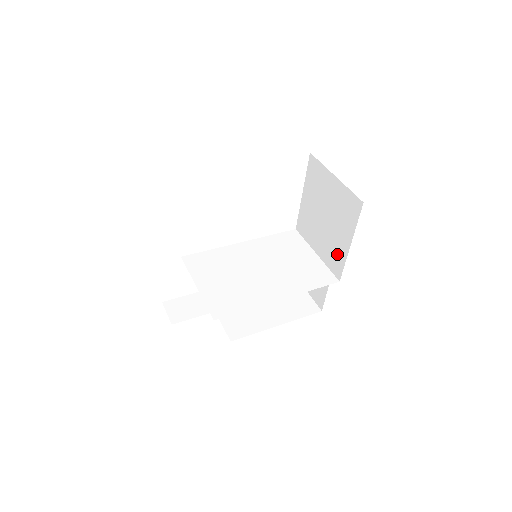
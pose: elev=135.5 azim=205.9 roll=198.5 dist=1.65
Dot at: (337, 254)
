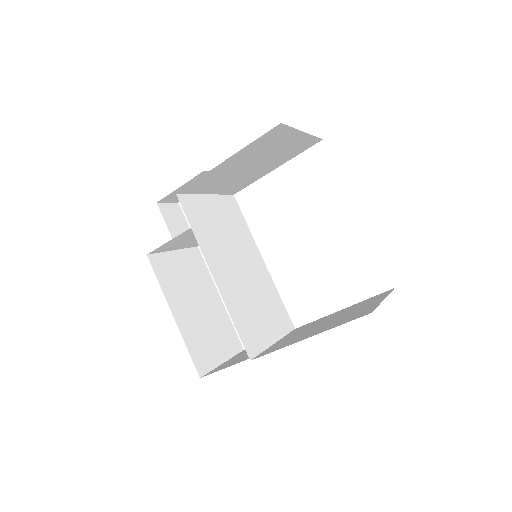
Dot at: (287, 343)
